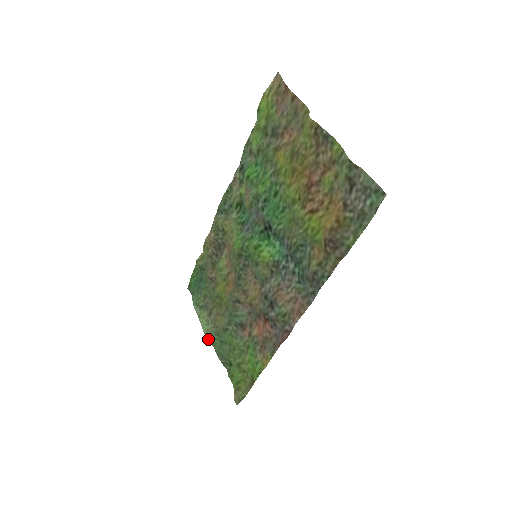
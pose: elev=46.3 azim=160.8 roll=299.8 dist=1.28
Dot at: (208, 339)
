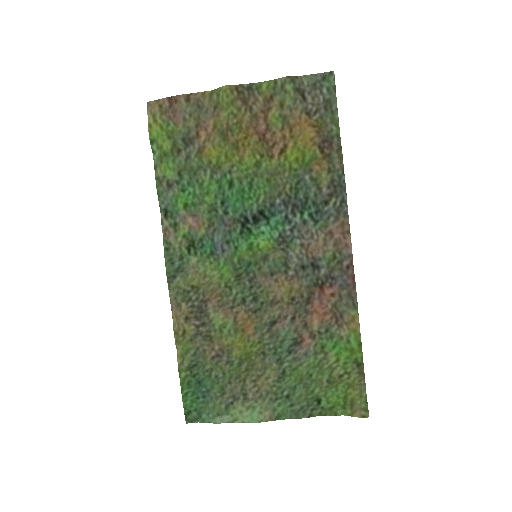
Dot at: occluded
